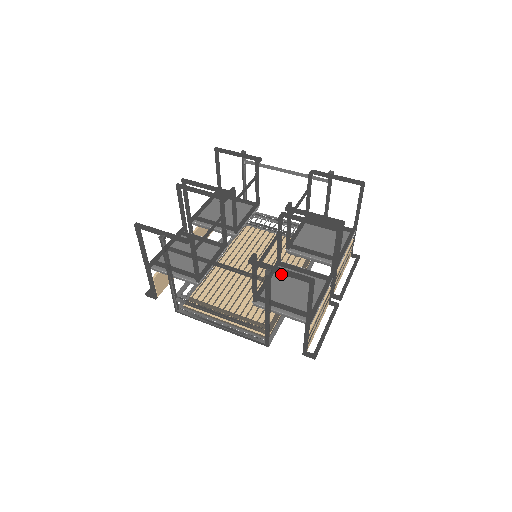
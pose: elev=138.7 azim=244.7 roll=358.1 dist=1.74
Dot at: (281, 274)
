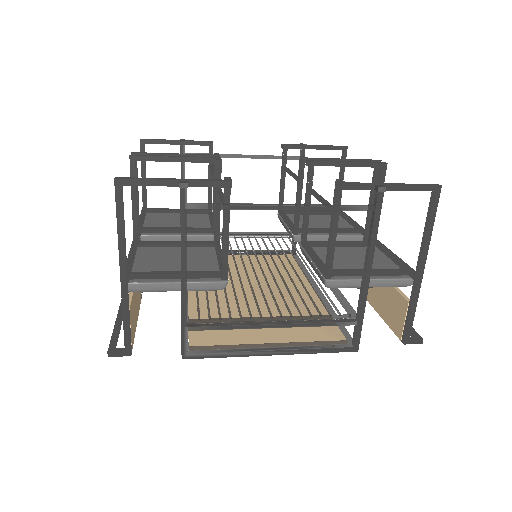
Dot at: (321, 251)
